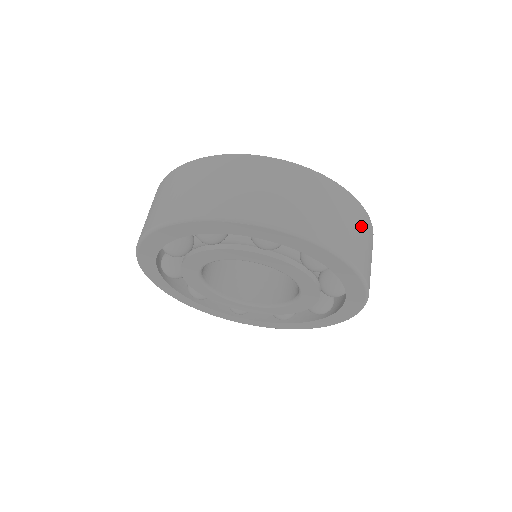
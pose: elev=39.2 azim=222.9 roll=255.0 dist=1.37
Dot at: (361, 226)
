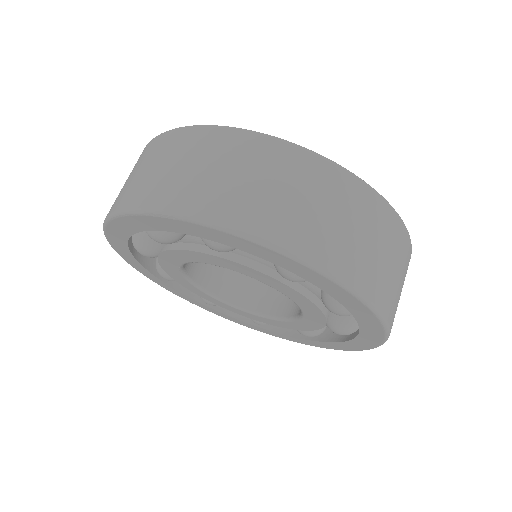
Dot at: (361, 216)
